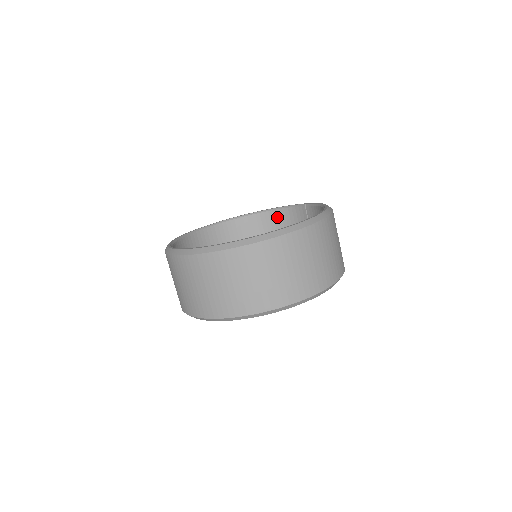
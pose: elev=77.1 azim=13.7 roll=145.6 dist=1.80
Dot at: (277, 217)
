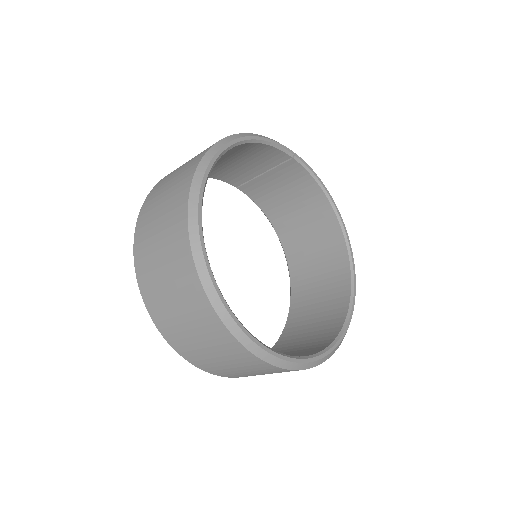
Dot at: (246, 148)
